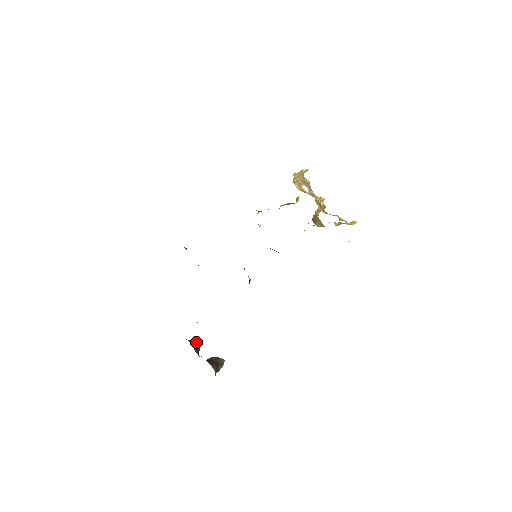
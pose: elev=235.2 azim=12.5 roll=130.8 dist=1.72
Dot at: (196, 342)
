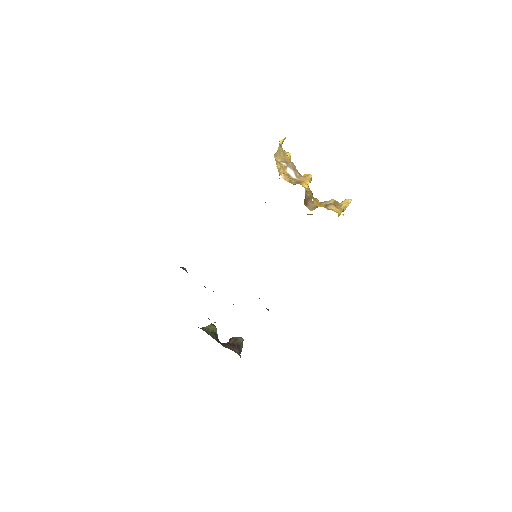
Dot at: (211, 328)
